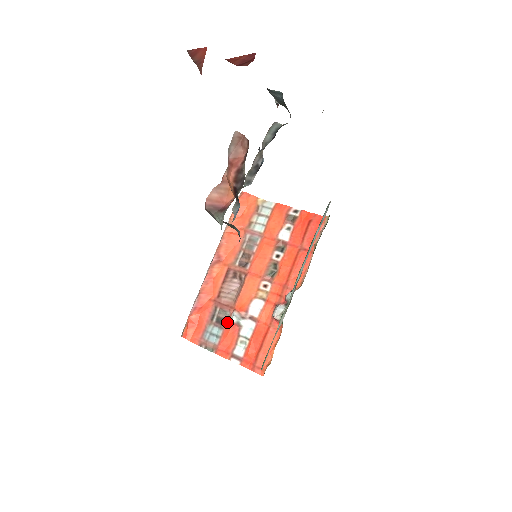
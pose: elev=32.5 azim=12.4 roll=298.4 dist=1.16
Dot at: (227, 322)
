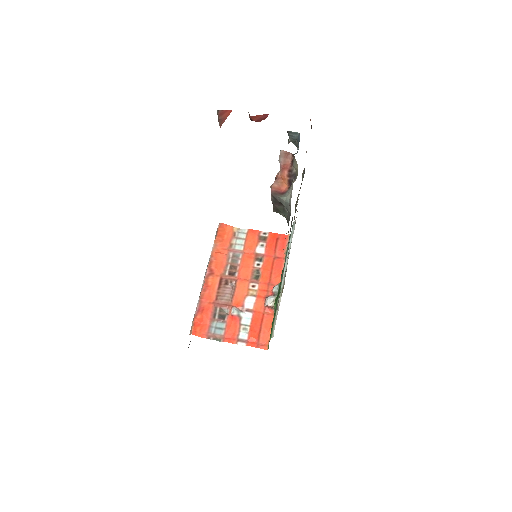
Dot at: (228, 316)
